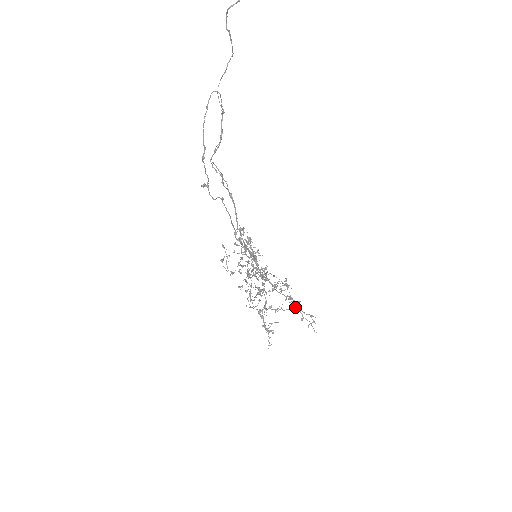
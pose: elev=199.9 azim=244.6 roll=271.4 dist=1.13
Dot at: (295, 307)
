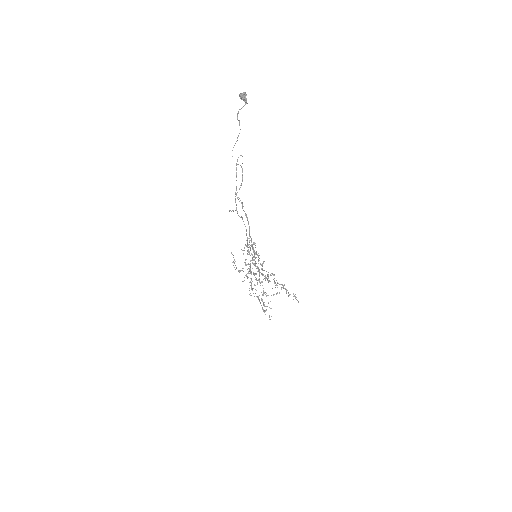
Dot at: occluded
